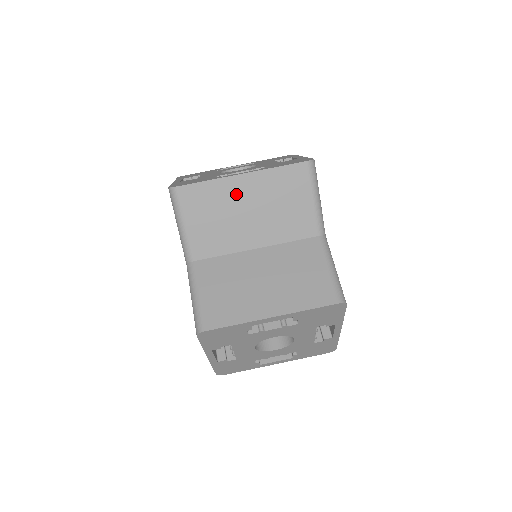
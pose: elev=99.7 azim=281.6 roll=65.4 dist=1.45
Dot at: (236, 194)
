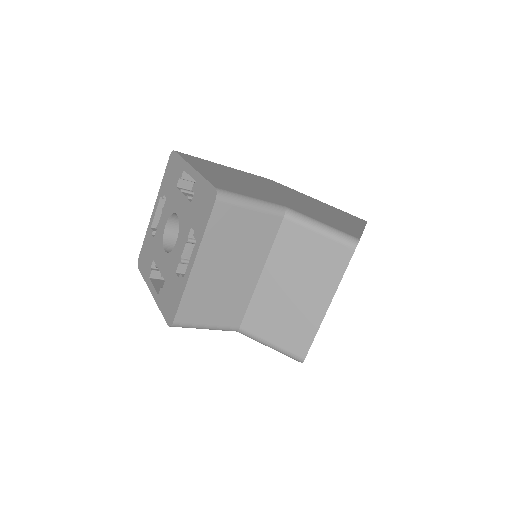
Dot at: (207, 276)
